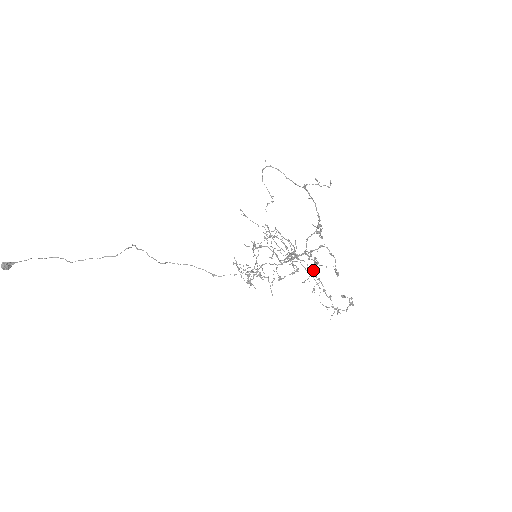
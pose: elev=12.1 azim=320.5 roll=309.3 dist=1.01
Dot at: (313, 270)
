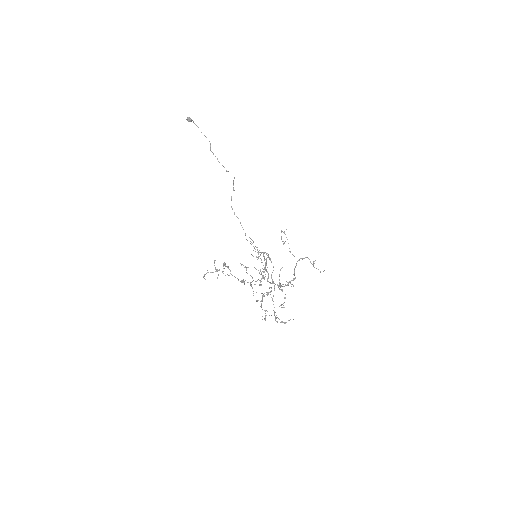
Dot at: (263, 295)
